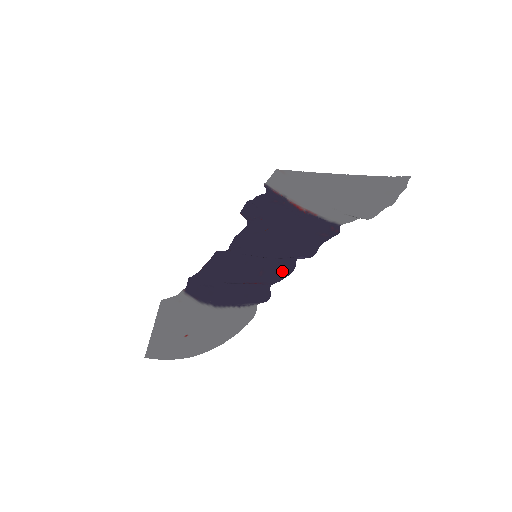
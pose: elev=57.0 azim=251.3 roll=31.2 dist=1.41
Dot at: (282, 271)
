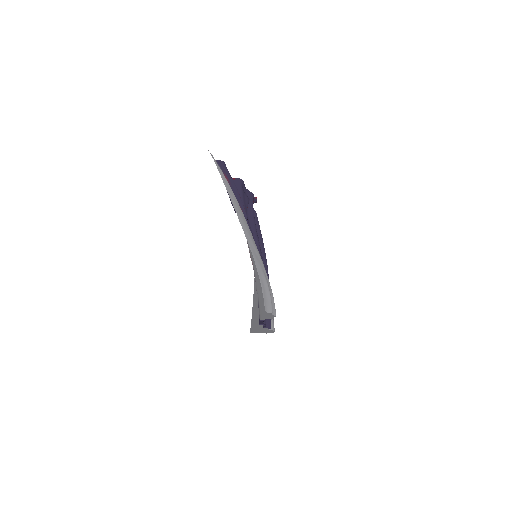
Dot at: occluded
